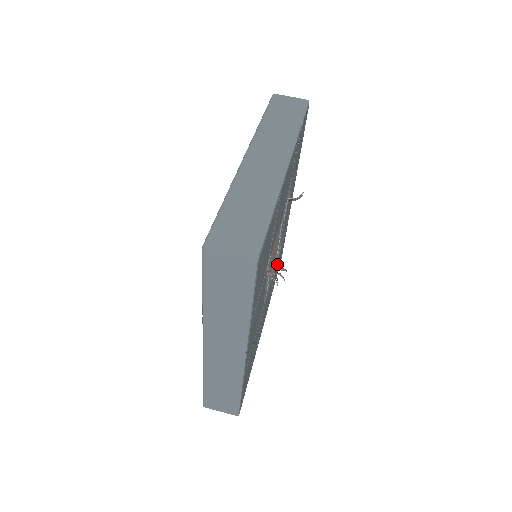
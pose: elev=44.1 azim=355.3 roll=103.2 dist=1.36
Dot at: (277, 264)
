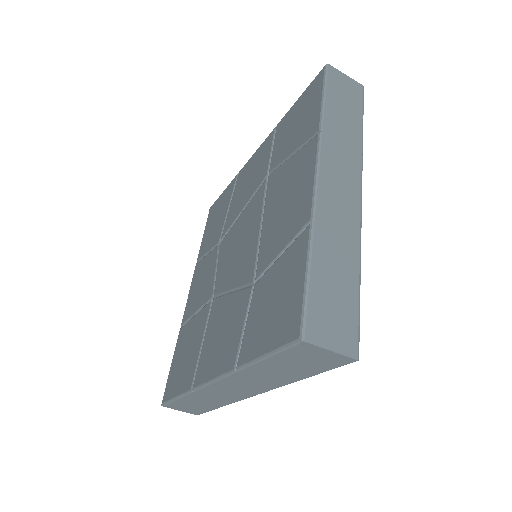
Dot at: occluded
